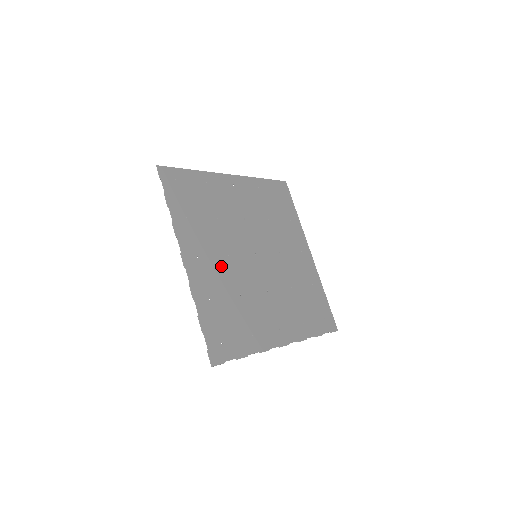
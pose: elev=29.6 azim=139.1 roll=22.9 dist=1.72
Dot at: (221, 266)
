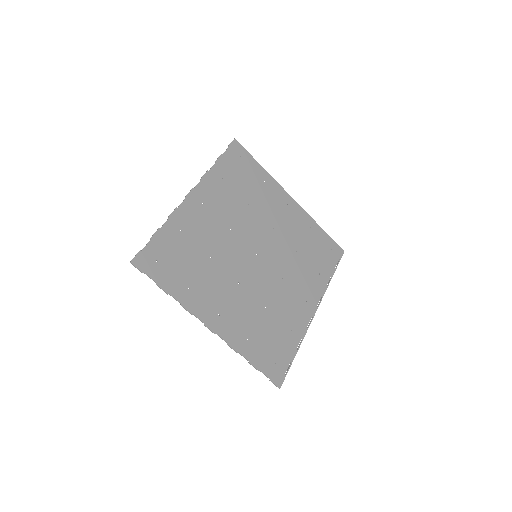
Dot at: (216, 227)
